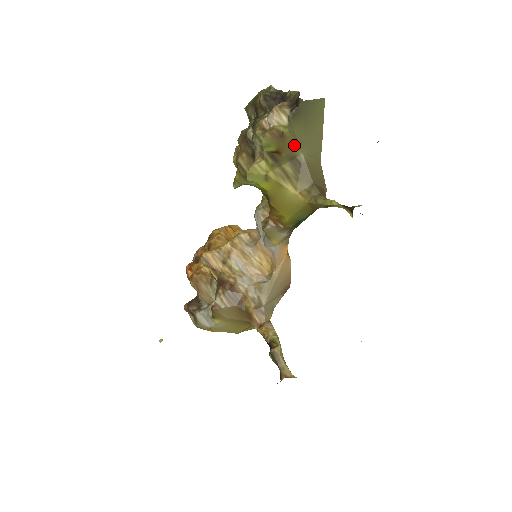
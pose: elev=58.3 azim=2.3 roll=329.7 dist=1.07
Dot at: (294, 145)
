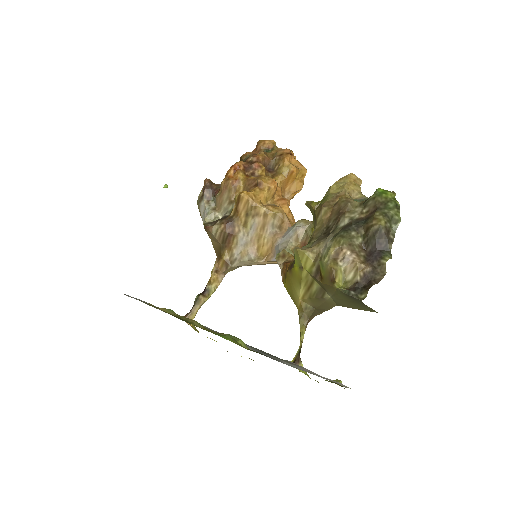
Dot at: (332, 291)
